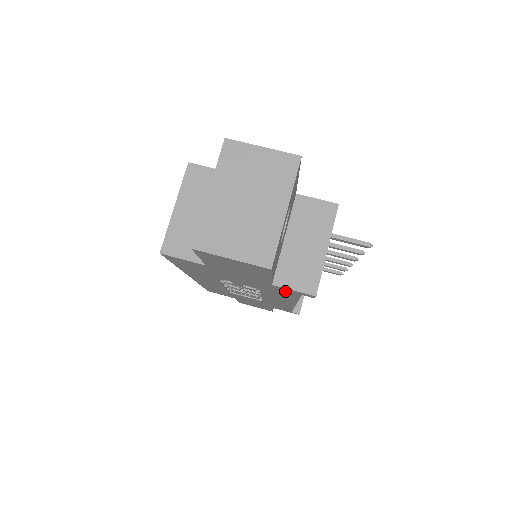
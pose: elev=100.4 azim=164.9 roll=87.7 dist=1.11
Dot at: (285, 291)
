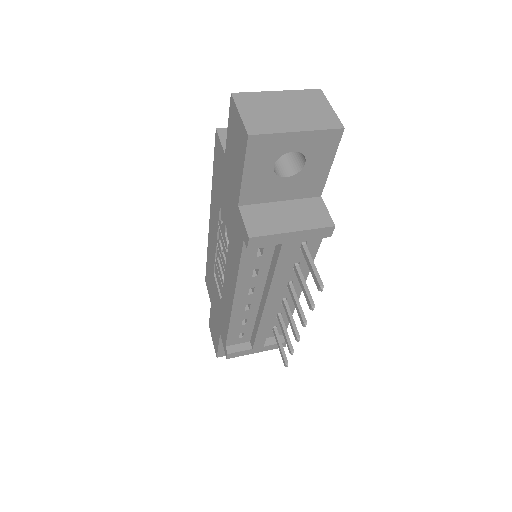
Dot at: (239, 231)
